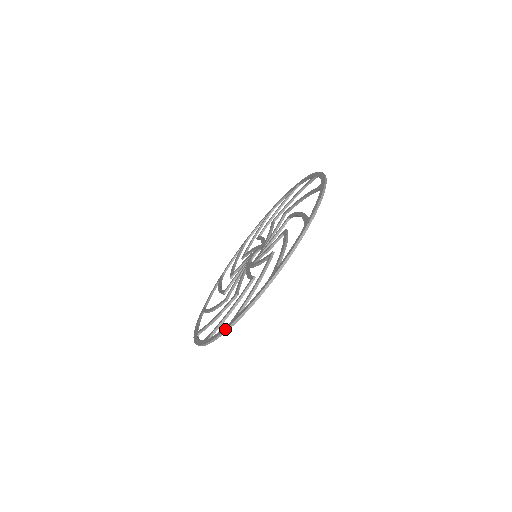
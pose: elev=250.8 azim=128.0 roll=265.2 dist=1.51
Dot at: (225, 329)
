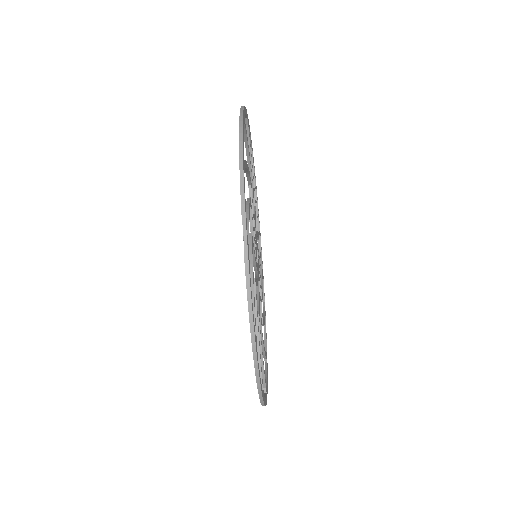
Dot at: occluded
